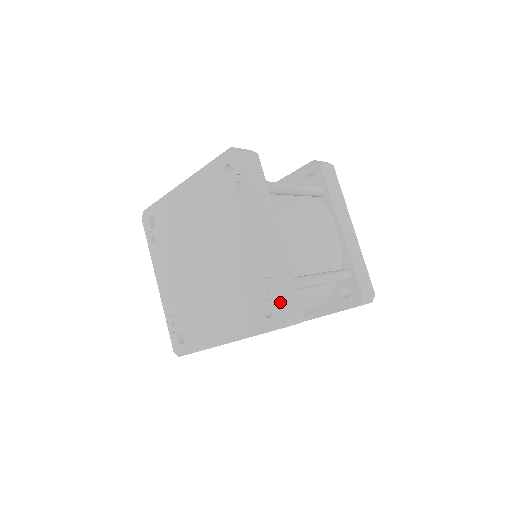
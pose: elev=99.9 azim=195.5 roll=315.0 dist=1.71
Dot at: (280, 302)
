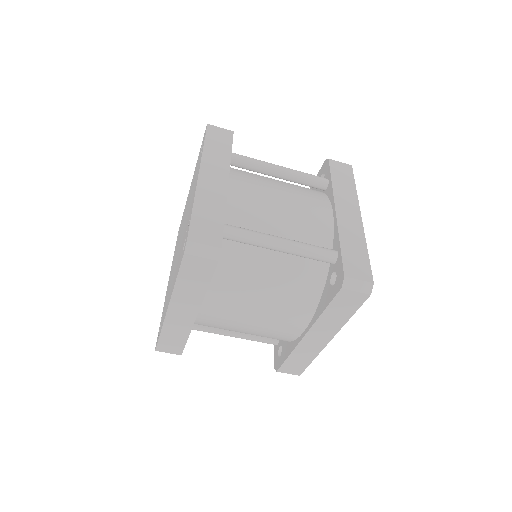
Dot at: (189, 227)
